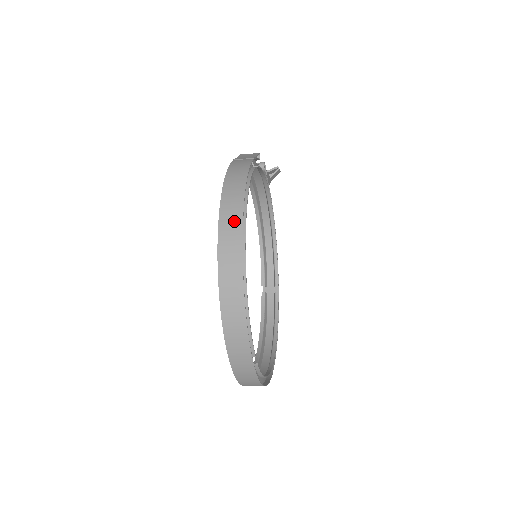
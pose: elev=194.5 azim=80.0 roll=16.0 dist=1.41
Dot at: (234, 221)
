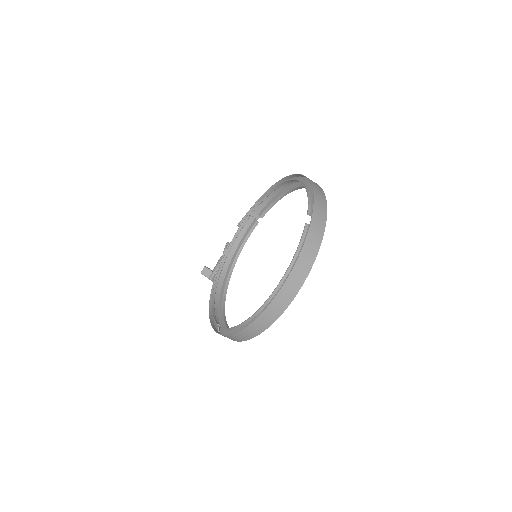
Dot at: occluded
